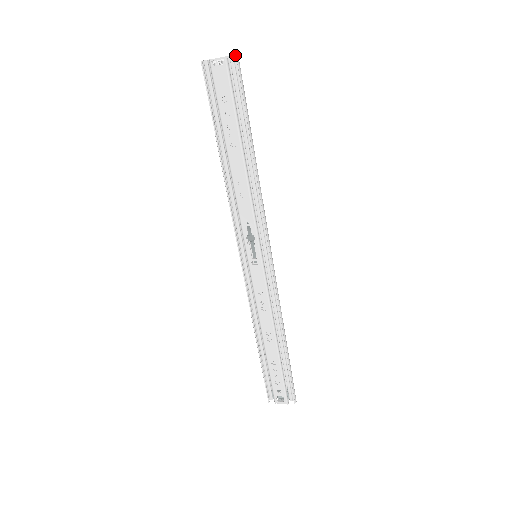
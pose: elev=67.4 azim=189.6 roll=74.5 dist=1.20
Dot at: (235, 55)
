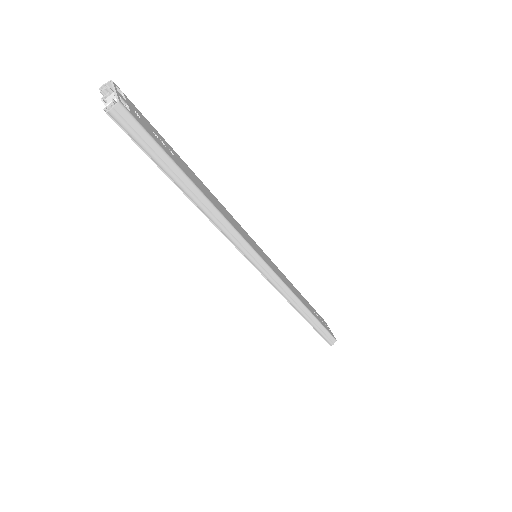
Dot at: (107, 113)
